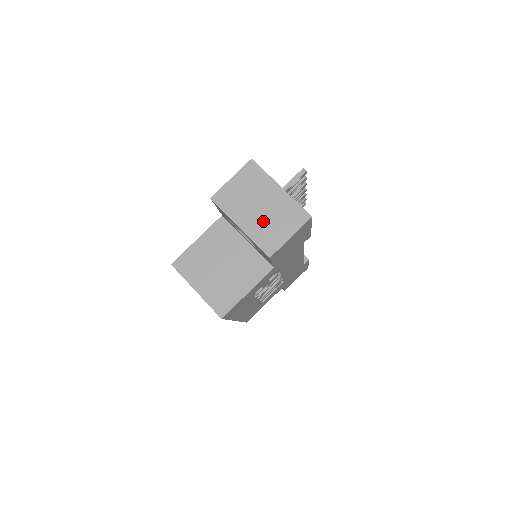
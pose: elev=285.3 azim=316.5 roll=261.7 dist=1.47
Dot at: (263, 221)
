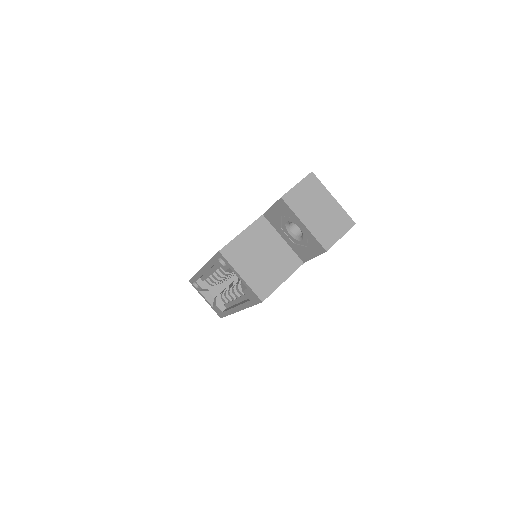
Dot at: (321, 222)
